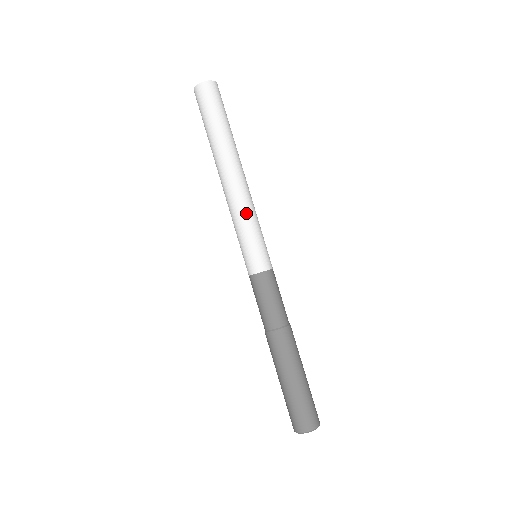
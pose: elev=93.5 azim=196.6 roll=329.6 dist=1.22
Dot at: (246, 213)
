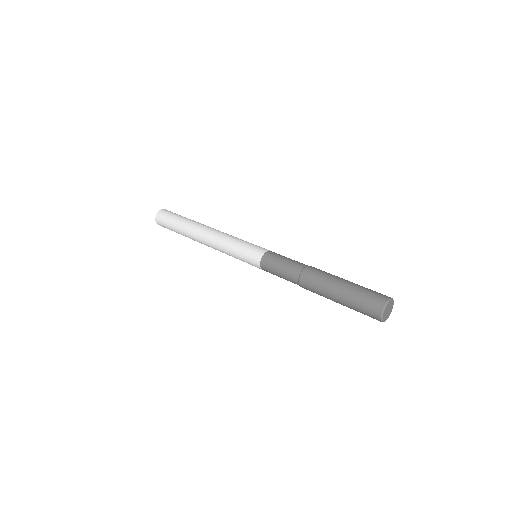
Dot at: occluded
